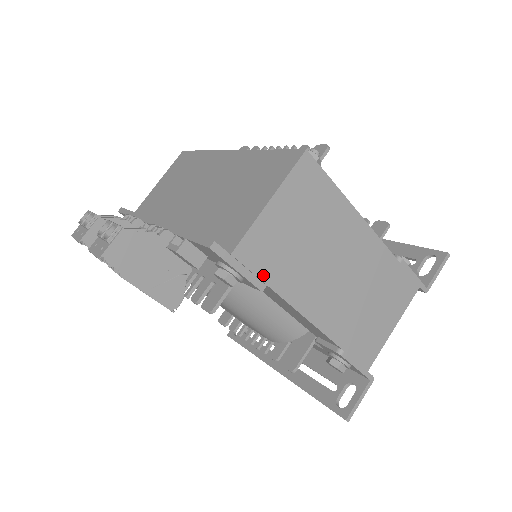
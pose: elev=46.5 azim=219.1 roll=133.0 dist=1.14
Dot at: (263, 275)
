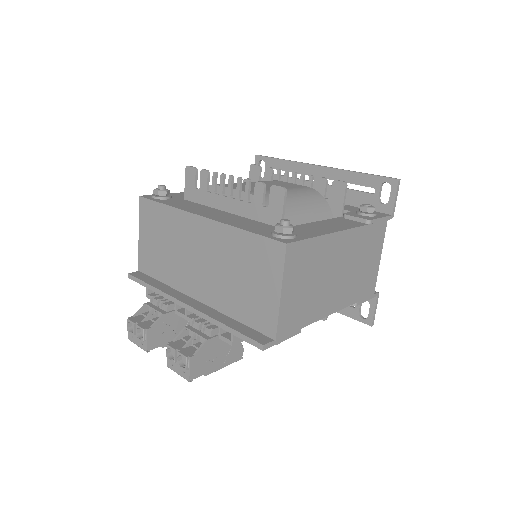
Dot at: (297, 327)
